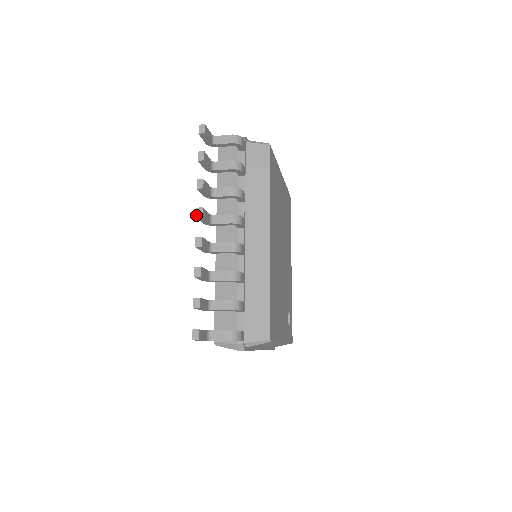
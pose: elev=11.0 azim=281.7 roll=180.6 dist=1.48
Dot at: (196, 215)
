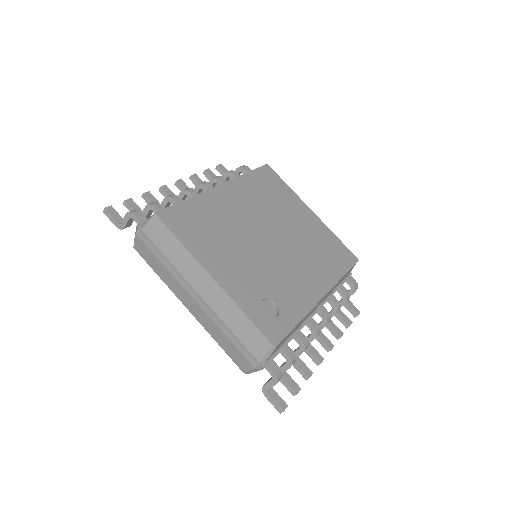
Dot at: (175, 184)
